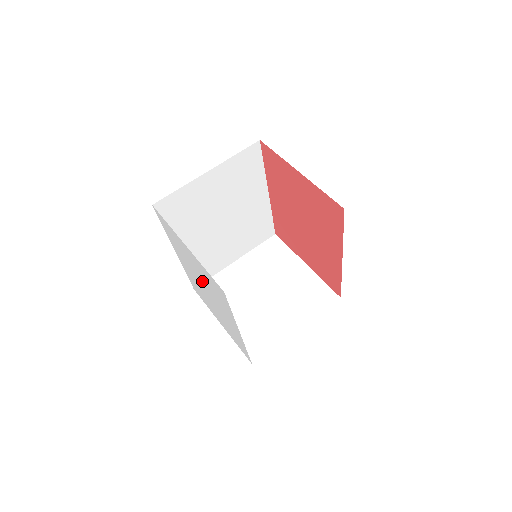
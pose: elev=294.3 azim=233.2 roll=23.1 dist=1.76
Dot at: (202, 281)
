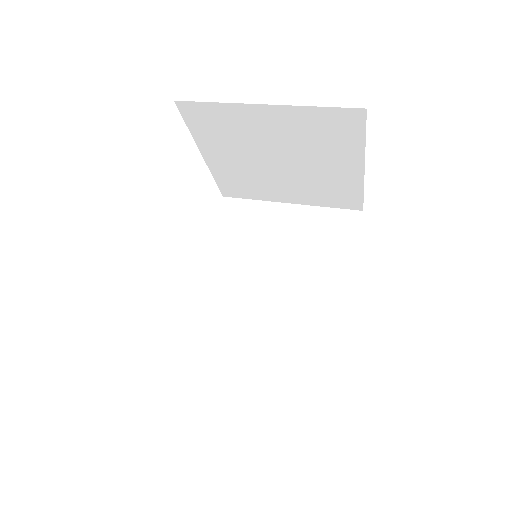
Dot at: occluded
